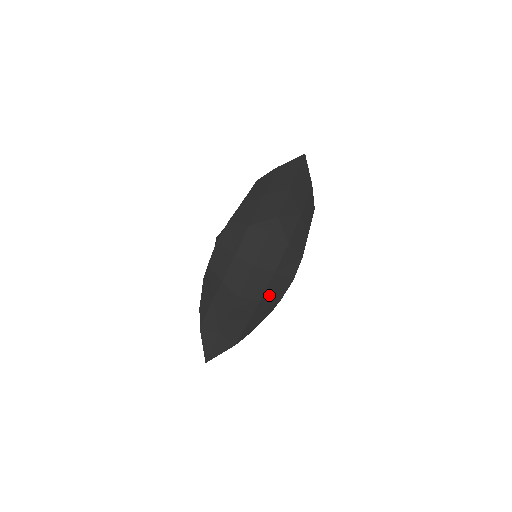
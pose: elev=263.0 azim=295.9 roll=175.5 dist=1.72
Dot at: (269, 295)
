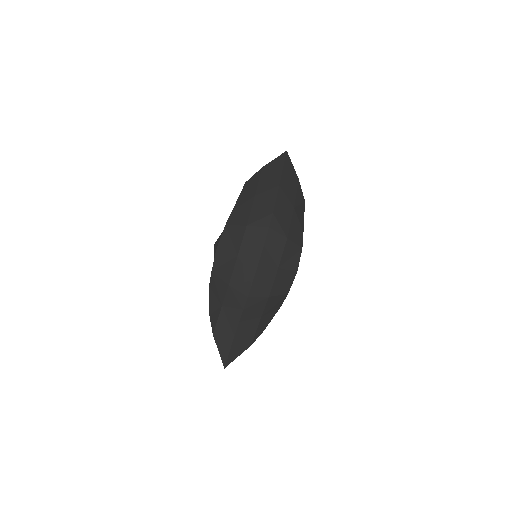
Dot at: (276, 290)
